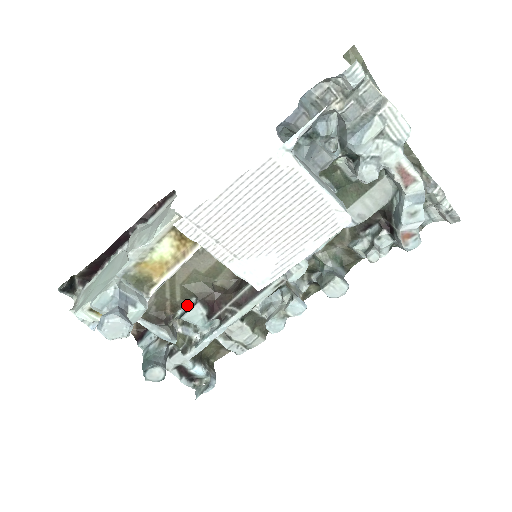
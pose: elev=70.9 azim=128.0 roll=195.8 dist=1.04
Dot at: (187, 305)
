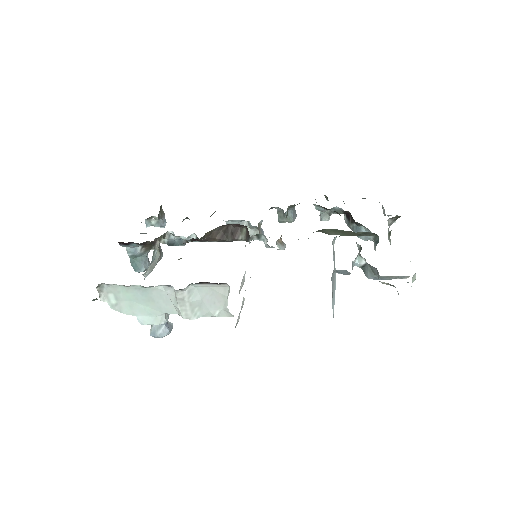
Dot at: (175, 239)
